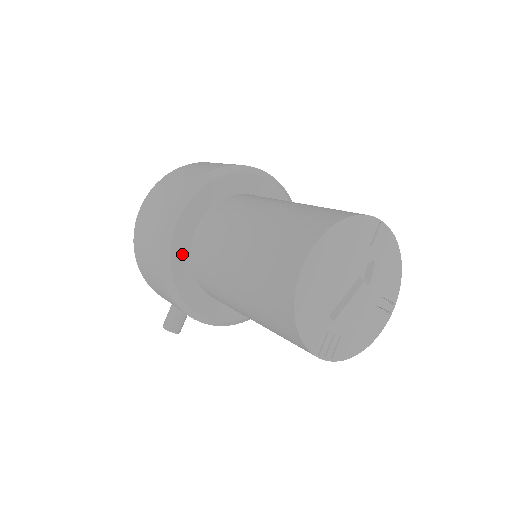
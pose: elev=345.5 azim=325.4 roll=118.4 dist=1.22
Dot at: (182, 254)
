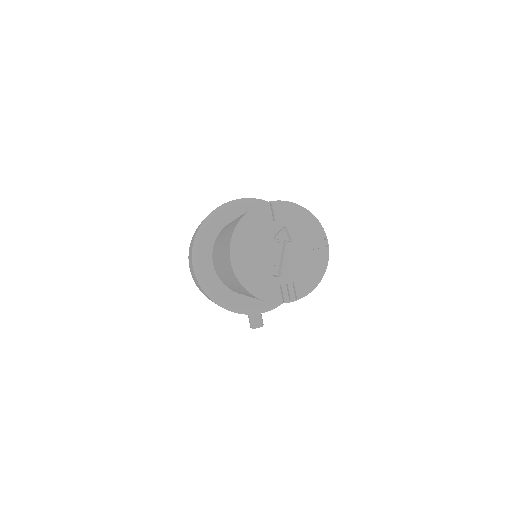
Dot at: (215, 283)
